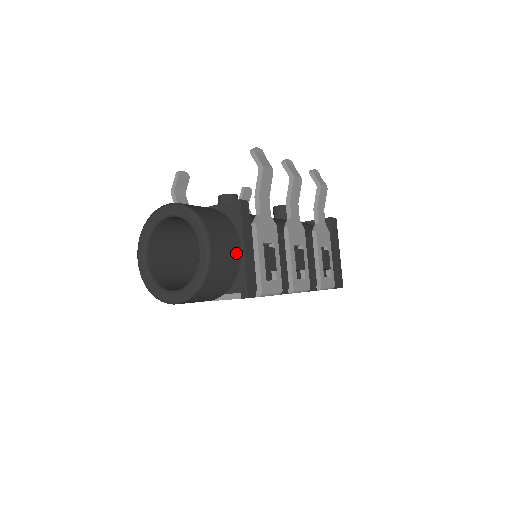
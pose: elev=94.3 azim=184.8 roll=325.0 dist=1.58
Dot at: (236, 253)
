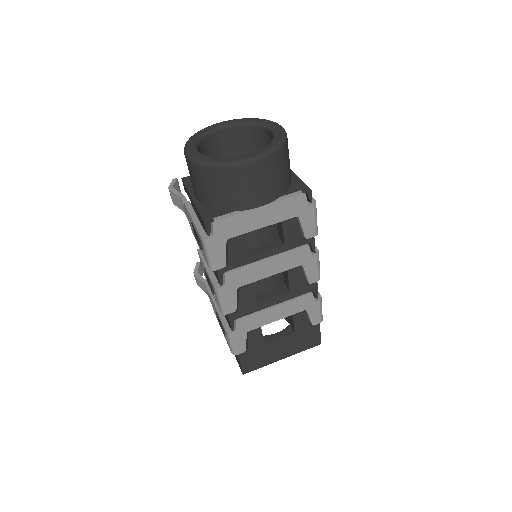
Dot at: occluded
